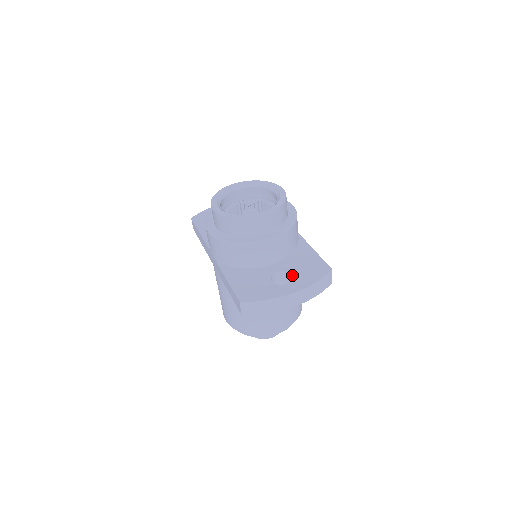
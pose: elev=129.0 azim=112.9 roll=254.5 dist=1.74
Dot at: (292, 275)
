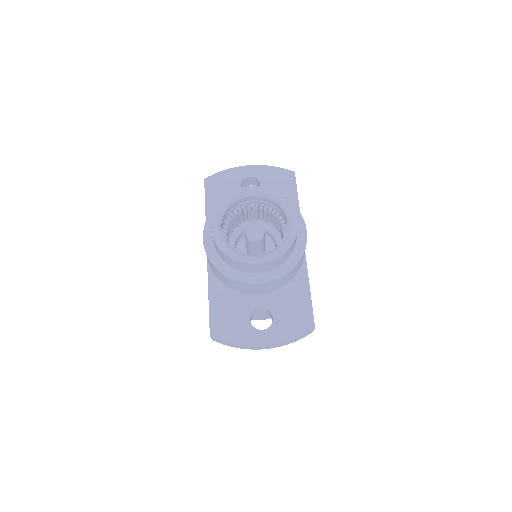
Dot at: (273, 319)
